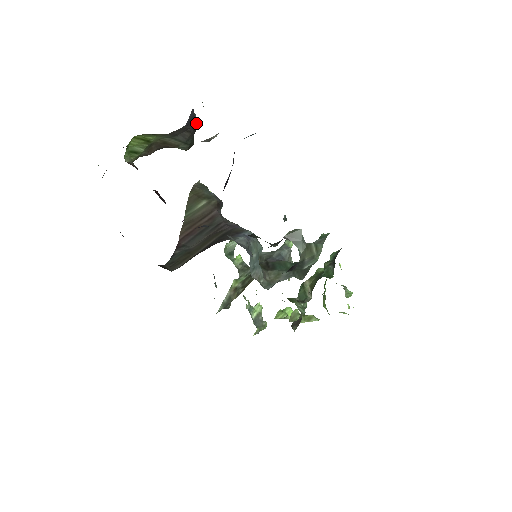
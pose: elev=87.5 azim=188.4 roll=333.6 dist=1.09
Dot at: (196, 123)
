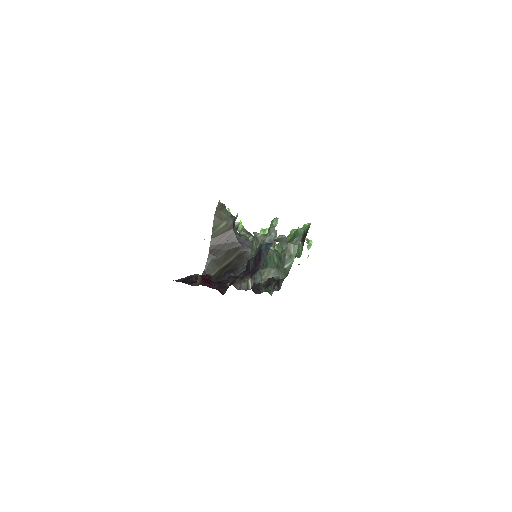
Dot at: occluded
